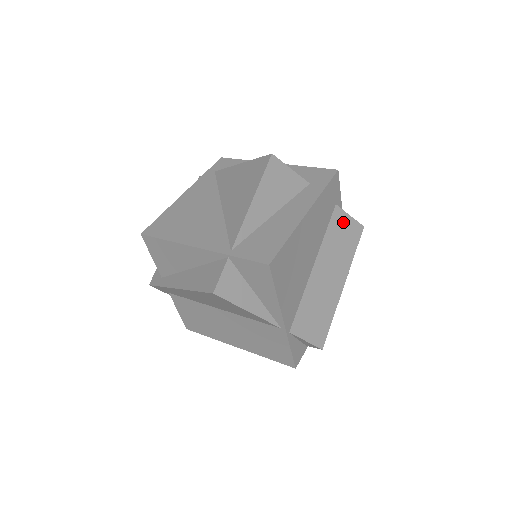
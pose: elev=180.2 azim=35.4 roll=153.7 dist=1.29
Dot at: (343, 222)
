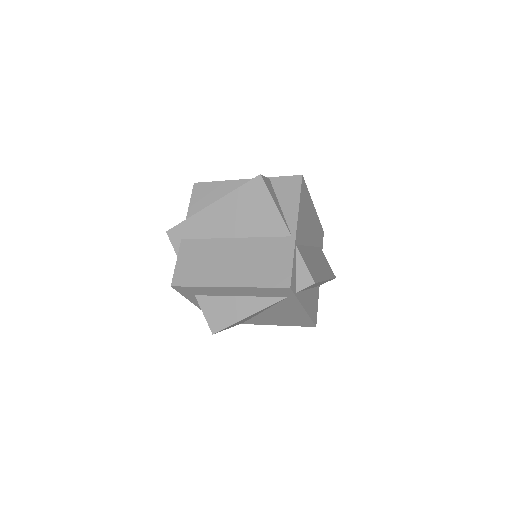
Dot at: (324, 258)
